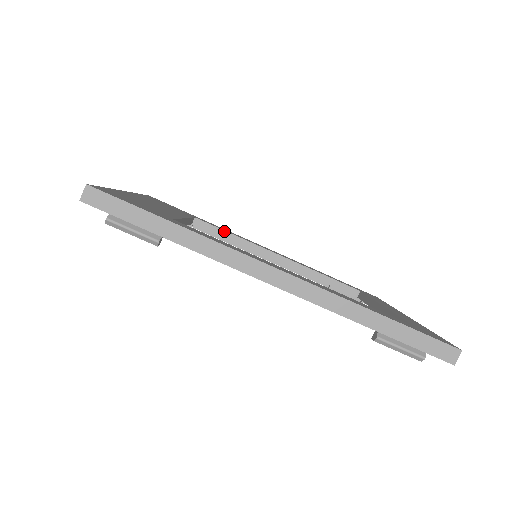
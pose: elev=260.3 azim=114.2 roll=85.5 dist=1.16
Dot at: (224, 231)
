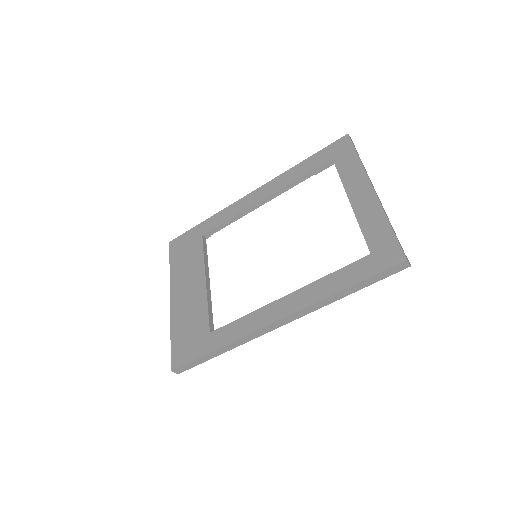
Dot at: (223, 224)
